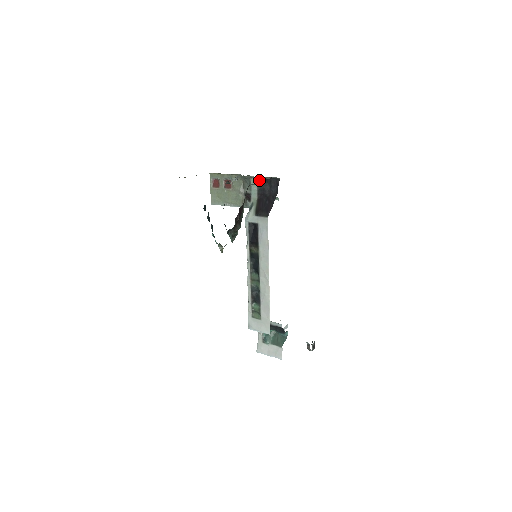
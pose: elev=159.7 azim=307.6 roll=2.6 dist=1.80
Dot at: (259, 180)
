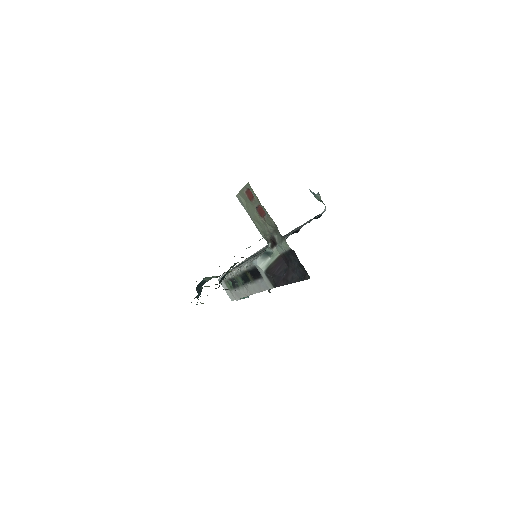
Dot at: (292, 251)
